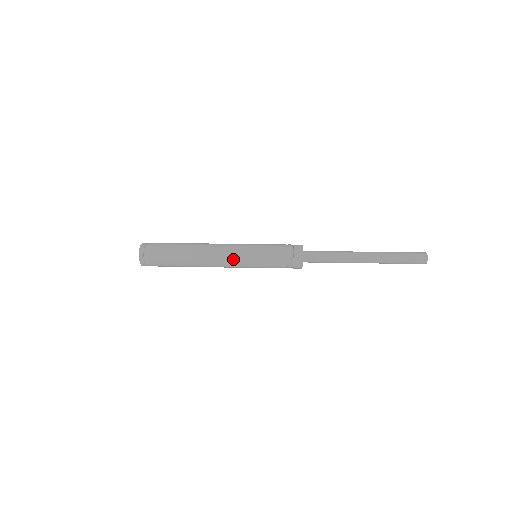
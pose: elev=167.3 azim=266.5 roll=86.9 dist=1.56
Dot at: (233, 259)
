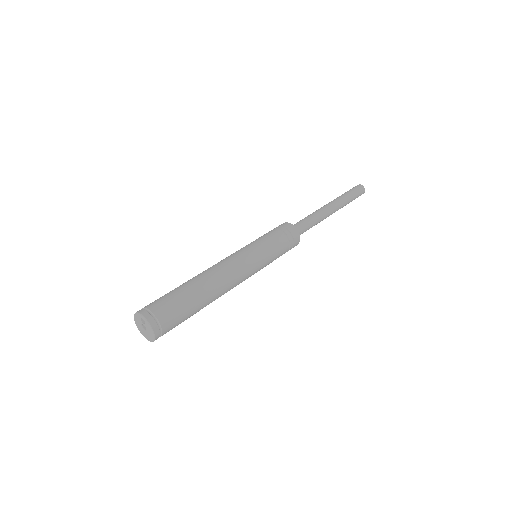
Dot at: (249, 274)
